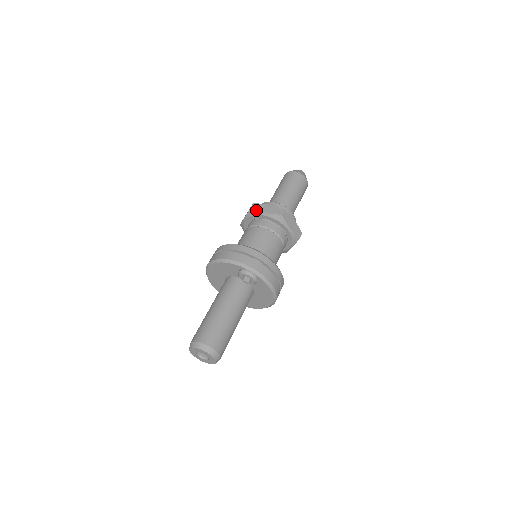
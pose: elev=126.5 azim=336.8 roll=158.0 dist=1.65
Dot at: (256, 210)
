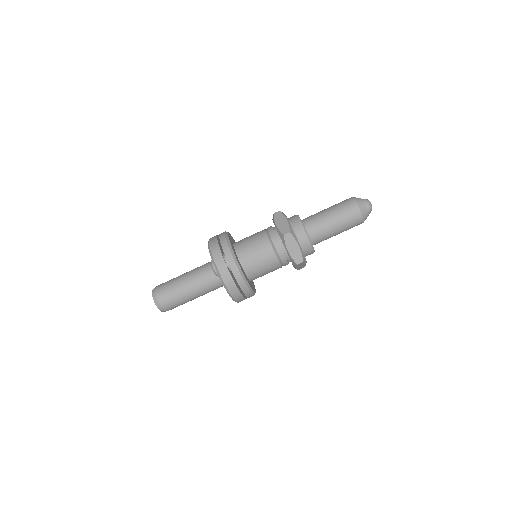
Dot at: (274, 218)
